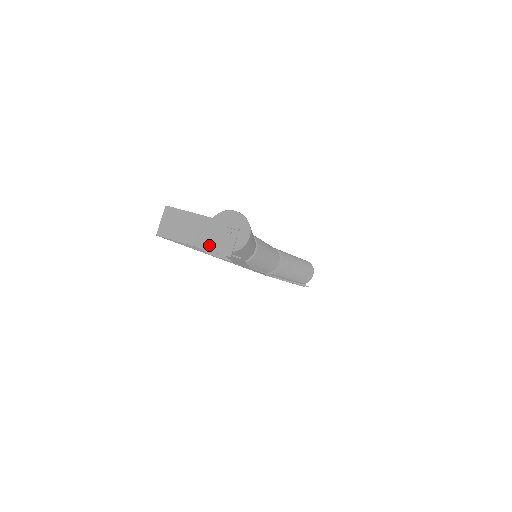
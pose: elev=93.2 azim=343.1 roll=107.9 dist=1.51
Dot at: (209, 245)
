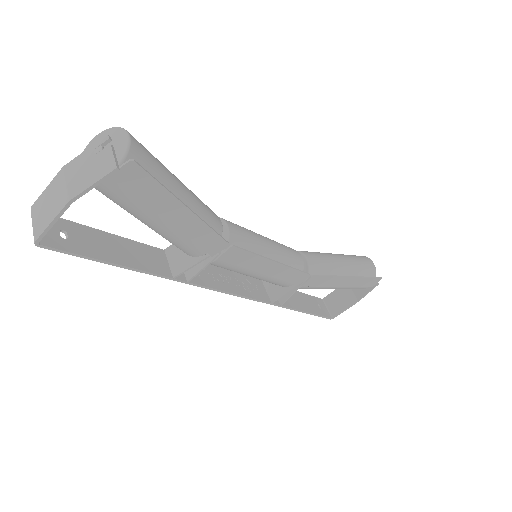
Dot at: (85, 183)
